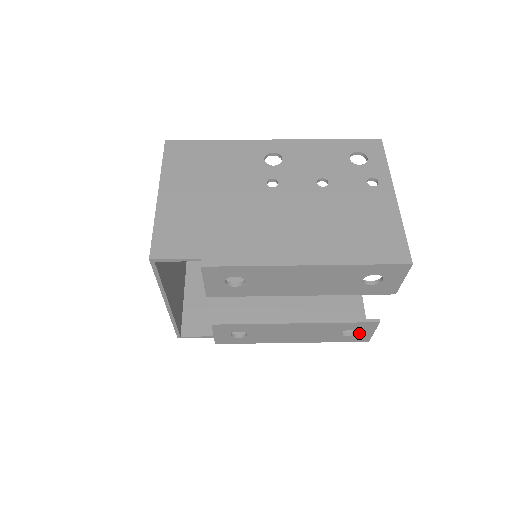
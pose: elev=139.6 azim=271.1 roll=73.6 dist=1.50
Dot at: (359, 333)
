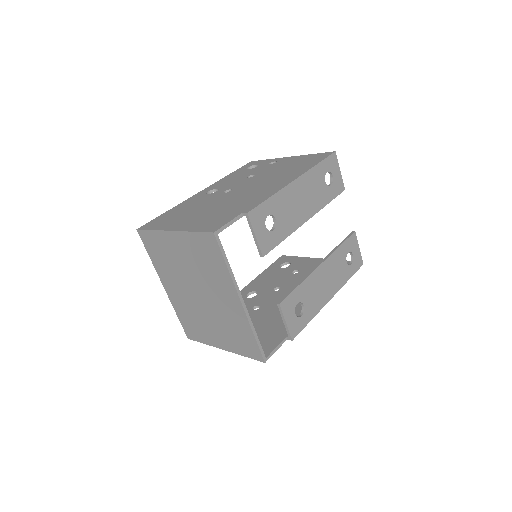
Dot at: (354, 255)
